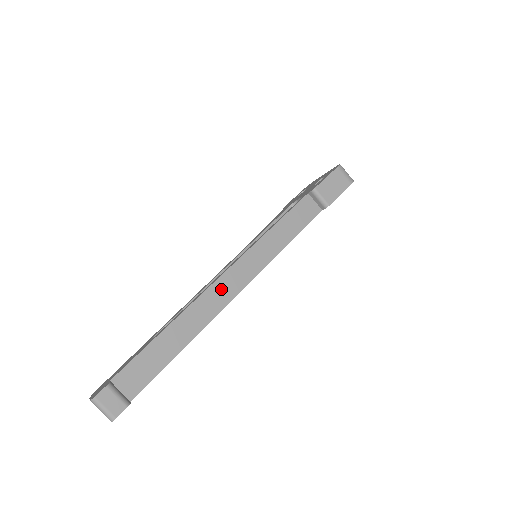
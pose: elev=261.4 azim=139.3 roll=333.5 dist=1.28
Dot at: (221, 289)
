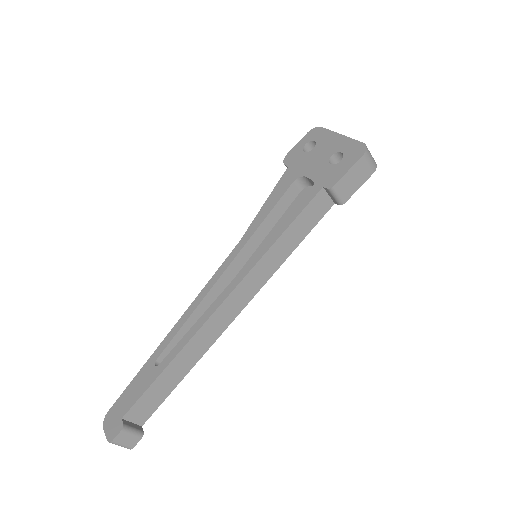
Dot at: (223, 314)
